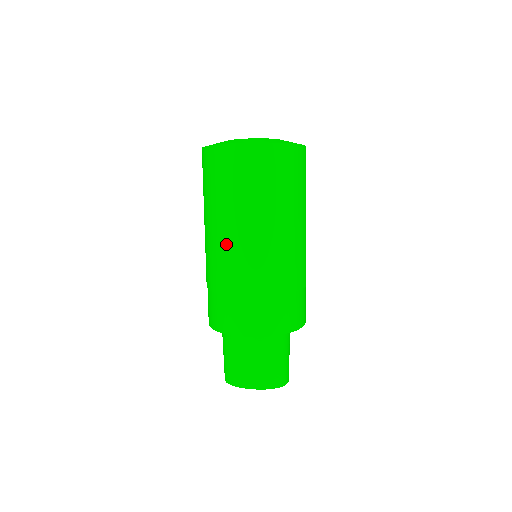
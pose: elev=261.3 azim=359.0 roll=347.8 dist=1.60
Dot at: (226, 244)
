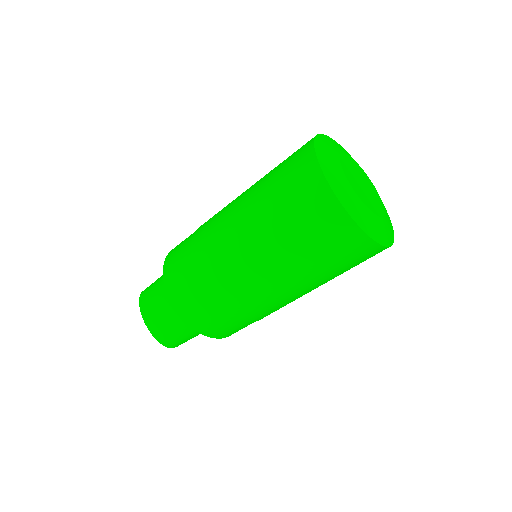
Dot at: (231, 234)
